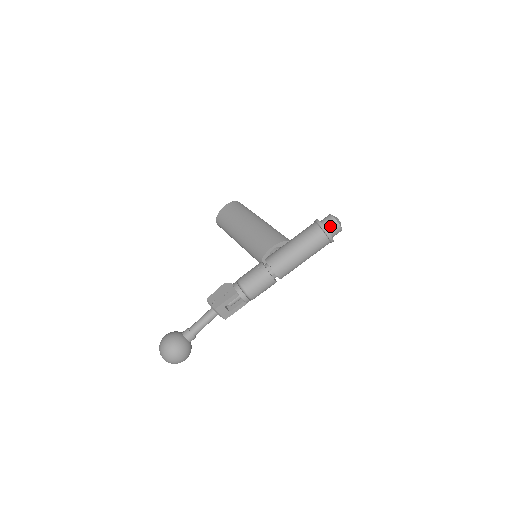
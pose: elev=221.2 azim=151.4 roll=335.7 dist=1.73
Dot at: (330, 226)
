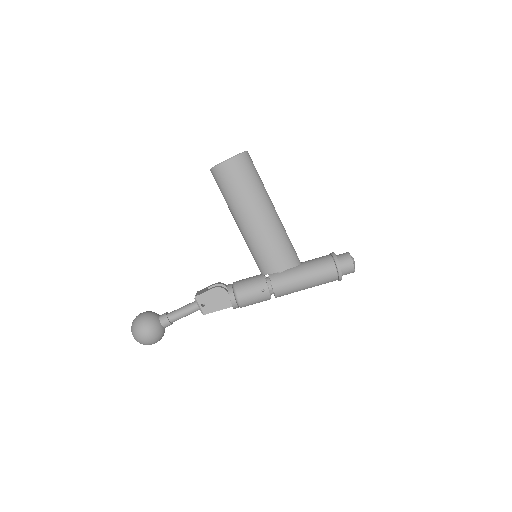
Dot at: (346, 273)
